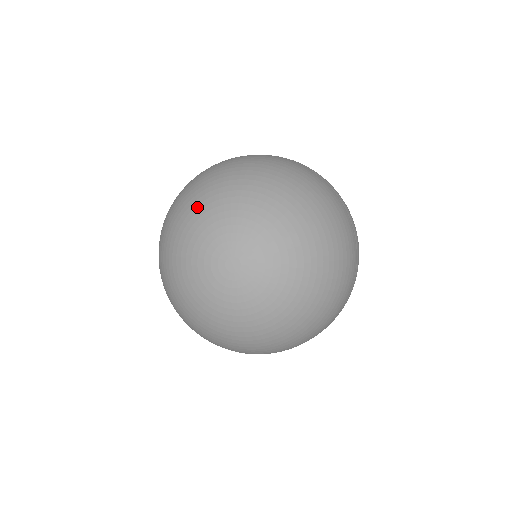
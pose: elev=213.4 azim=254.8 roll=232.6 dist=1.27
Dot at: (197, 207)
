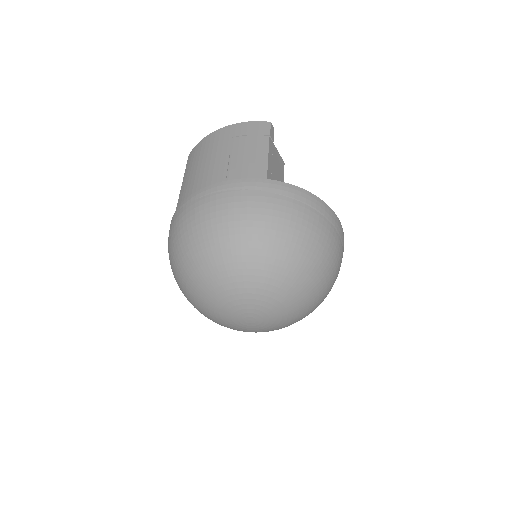
Dot at: (202, 284)
